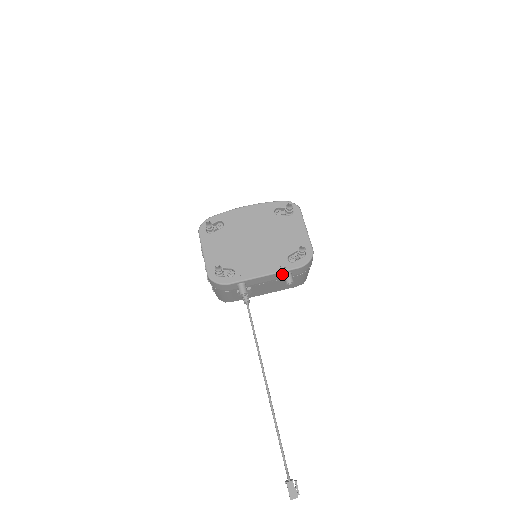
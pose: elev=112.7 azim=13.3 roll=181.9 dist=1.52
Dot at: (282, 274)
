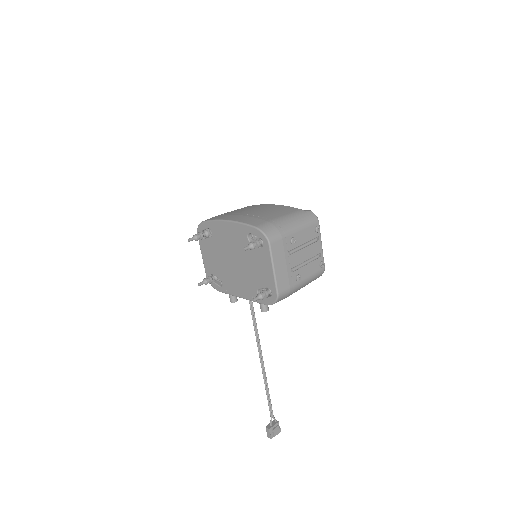
Dot at: occluded
